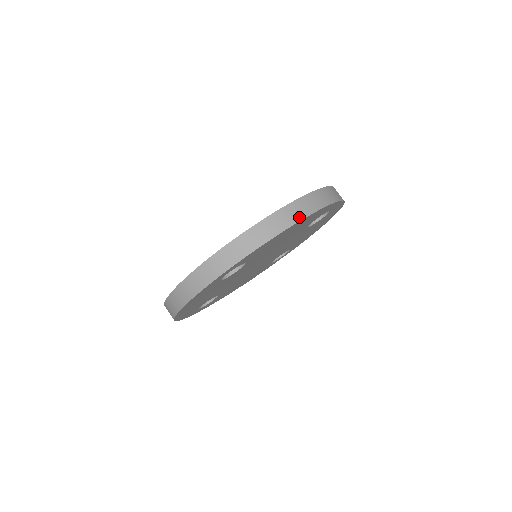
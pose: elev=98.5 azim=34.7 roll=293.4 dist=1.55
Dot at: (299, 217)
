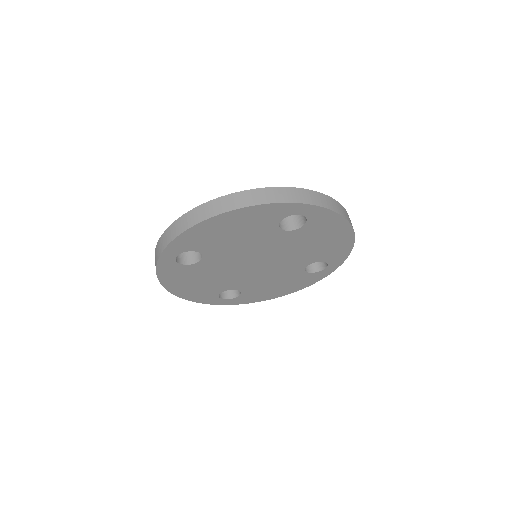
Dot at: occluded
